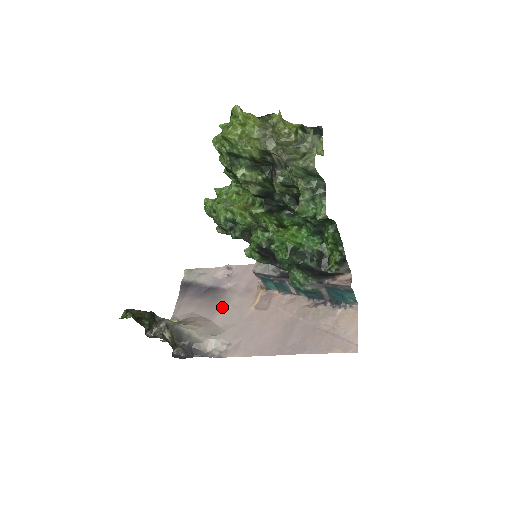
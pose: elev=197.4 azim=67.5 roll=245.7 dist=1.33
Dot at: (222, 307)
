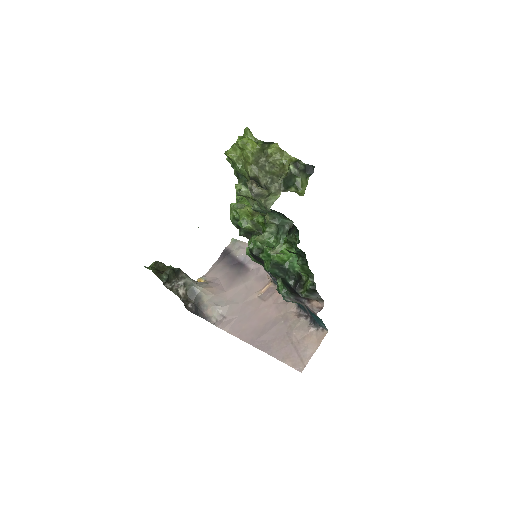
Dot at: (238, 283)
